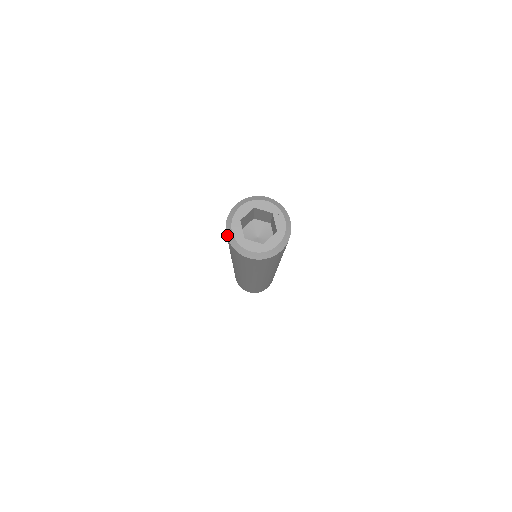
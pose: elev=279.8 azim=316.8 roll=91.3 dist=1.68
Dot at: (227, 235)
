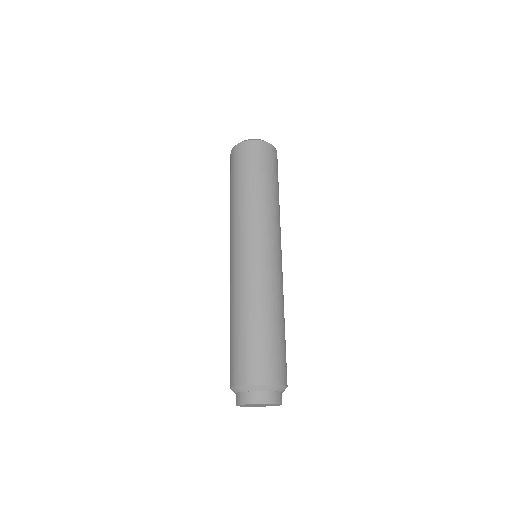
Dot at: (243, 141)
